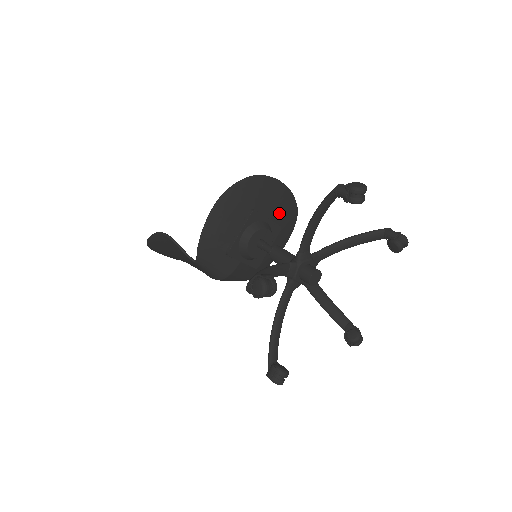
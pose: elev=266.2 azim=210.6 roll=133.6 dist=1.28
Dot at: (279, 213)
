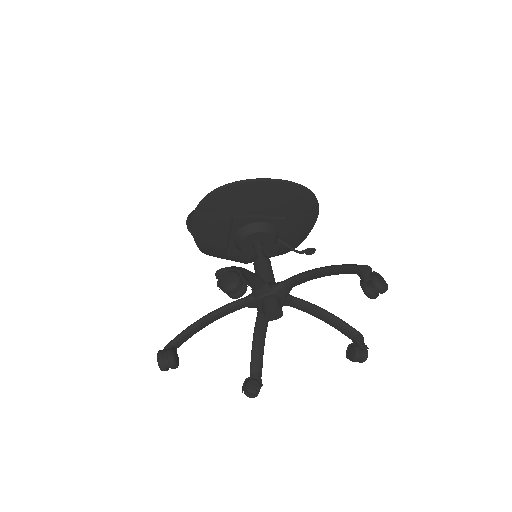
Dot at: (279, 206)
